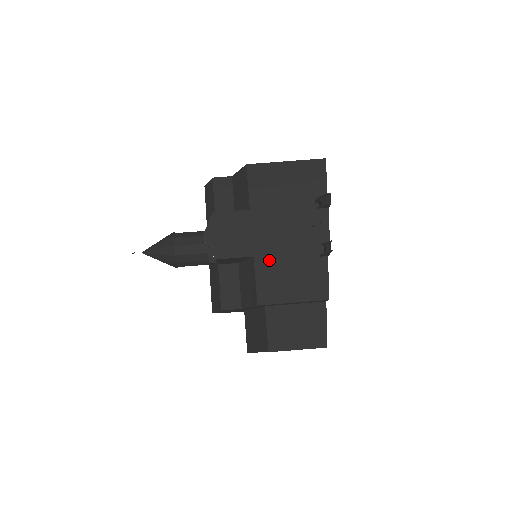
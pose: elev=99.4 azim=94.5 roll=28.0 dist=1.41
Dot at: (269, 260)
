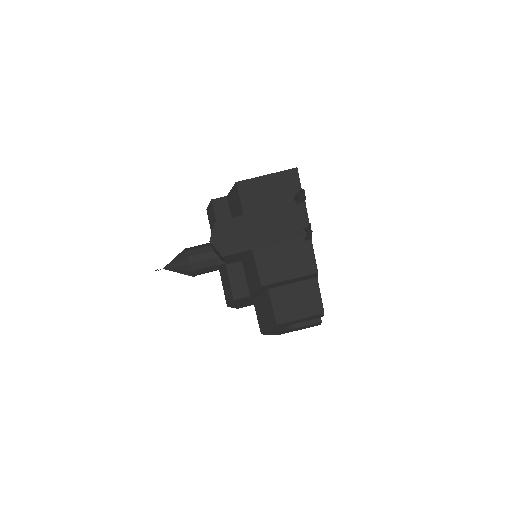
Dot at: (265, 250)
